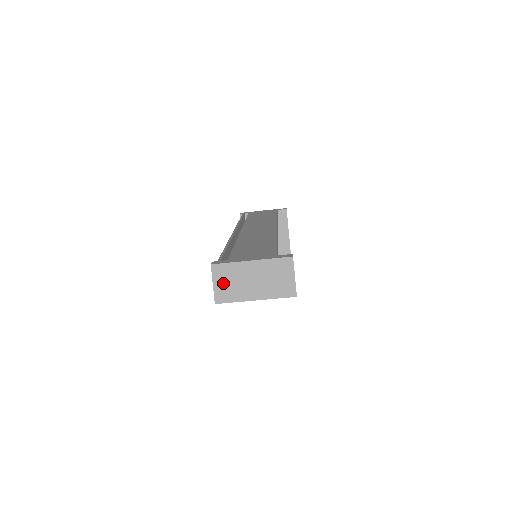
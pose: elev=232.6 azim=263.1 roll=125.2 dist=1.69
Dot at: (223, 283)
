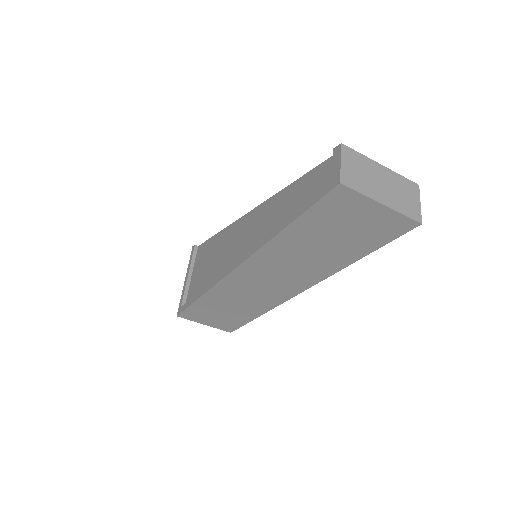
Dot at: (352, 168)
